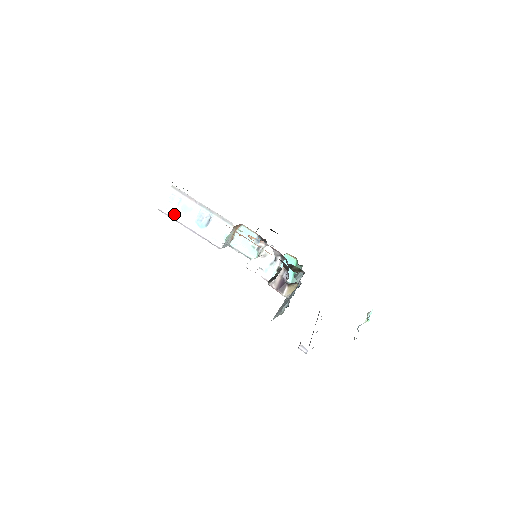
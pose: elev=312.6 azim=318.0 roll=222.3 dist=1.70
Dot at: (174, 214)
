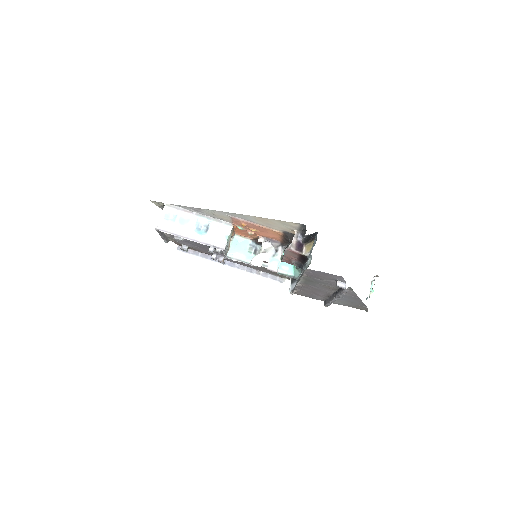
Dot at: (172, 229)
